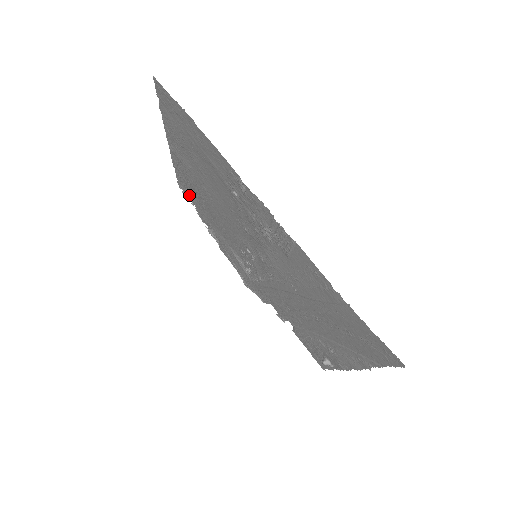
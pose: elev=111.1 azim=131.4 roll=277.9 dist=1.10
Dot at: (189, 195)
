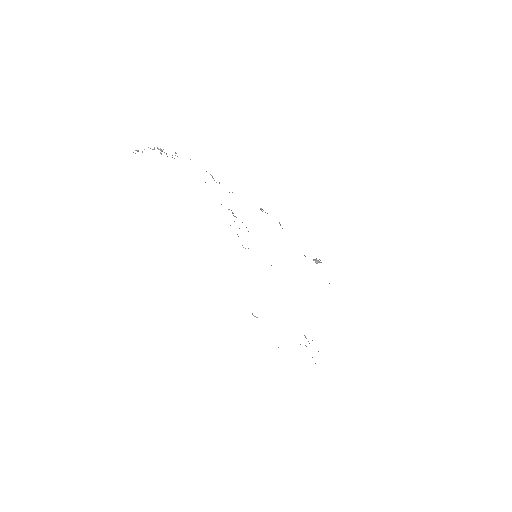
Dot at: occluded
